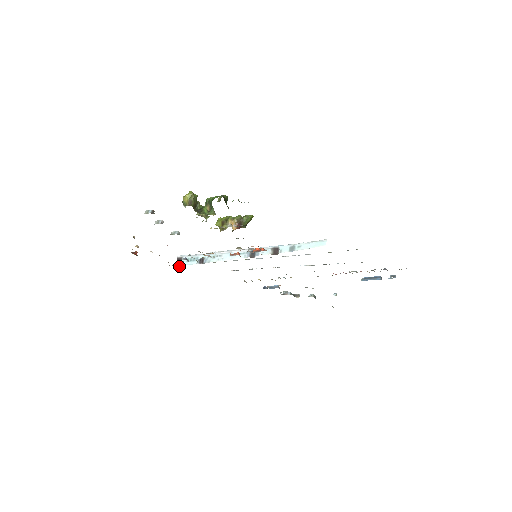
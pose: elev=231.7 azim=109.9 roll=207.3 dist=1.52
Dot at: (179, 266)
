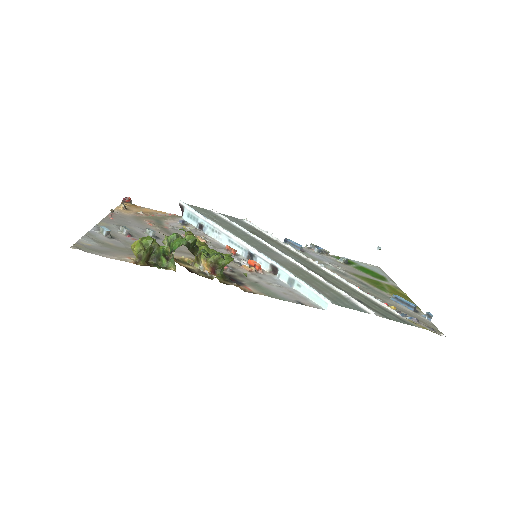
Dot at: (182, 214)
